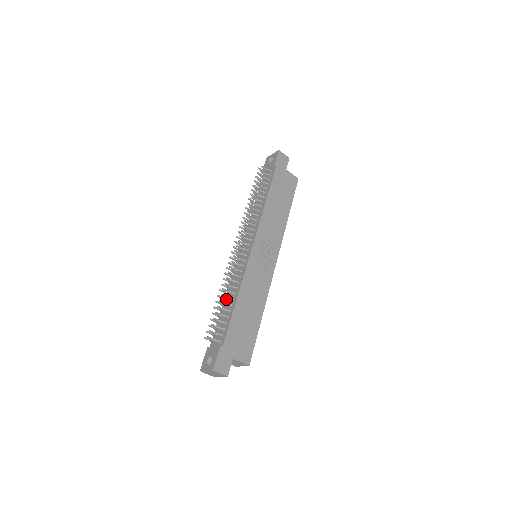
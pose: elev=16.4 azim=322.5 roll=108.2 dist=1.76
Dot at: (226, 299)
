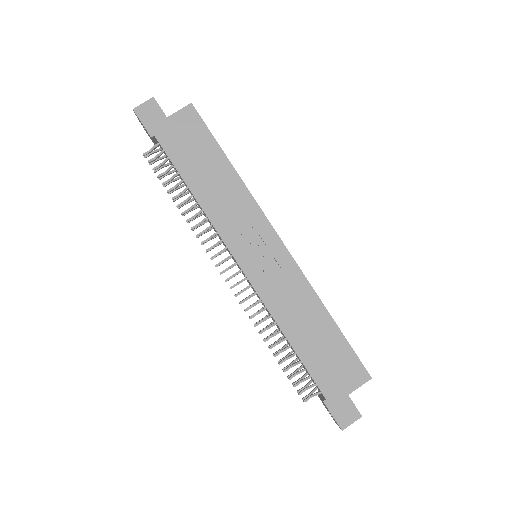
Dot at: occluded
